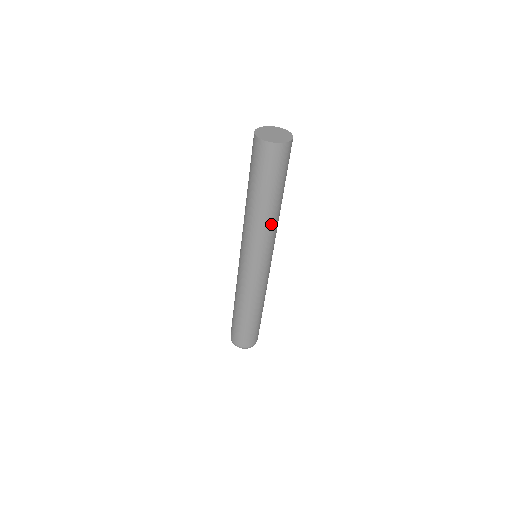
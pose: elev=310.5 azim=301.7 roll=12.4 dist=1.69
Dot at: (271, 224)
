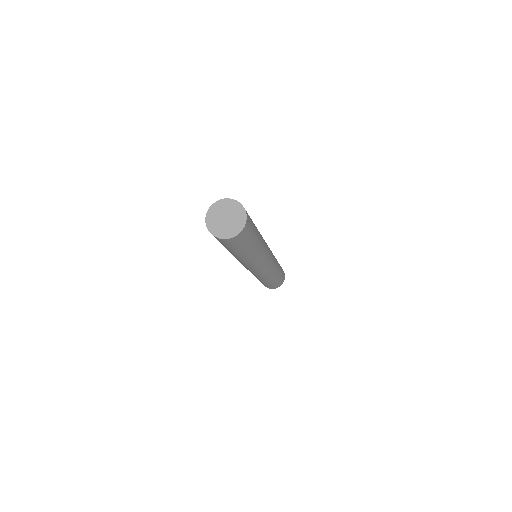
Dot at: (257, 256)
